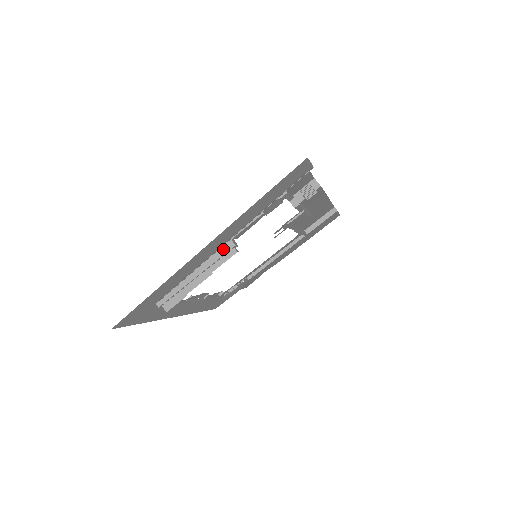
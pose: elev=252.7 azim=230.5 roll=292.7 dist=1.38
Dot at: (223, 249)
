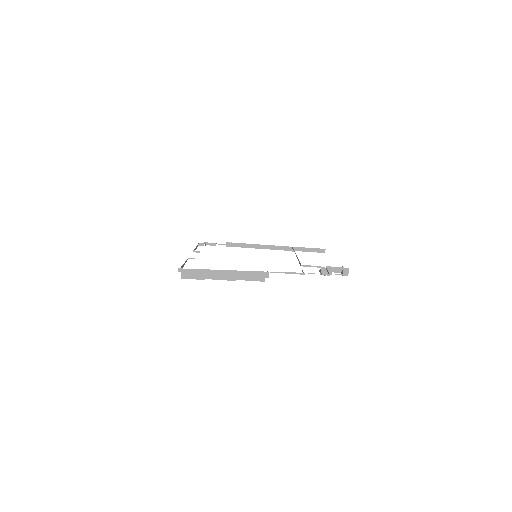
Dot at: (258, 273)
